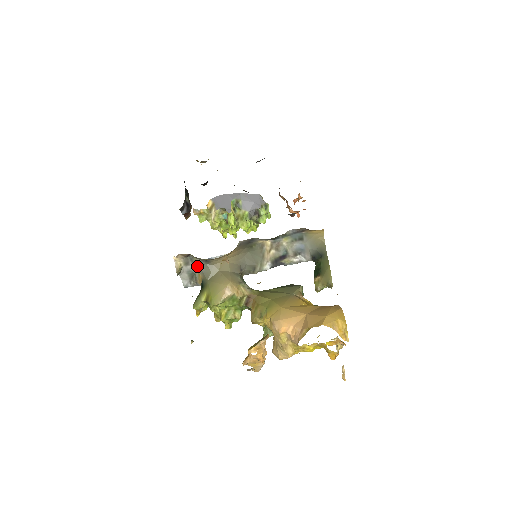
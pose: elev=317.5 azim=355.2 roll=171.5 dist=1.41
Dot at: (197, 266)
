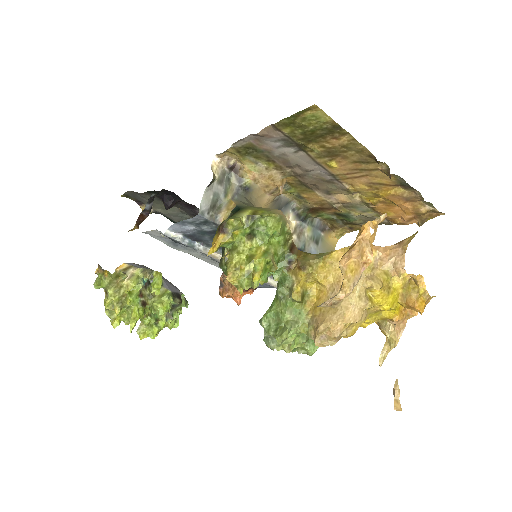
Dot at: (230, 192)
